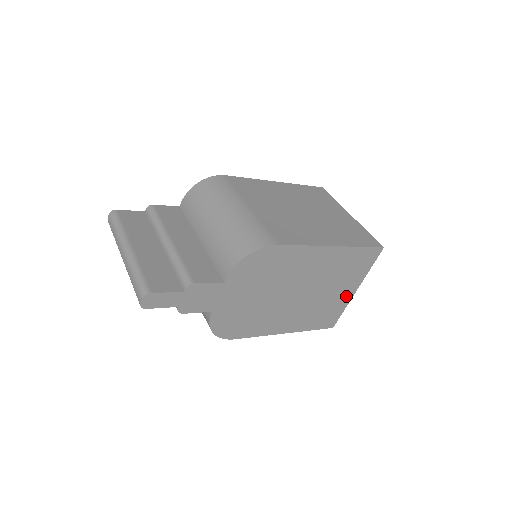
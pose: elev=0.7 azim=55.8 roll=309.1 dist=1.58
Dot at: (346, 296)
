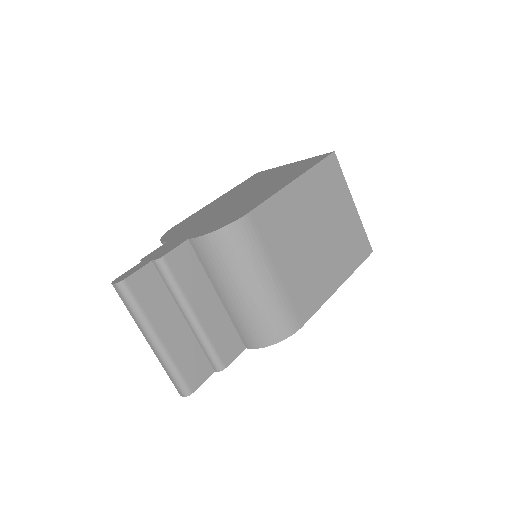
Dot at: occluded
